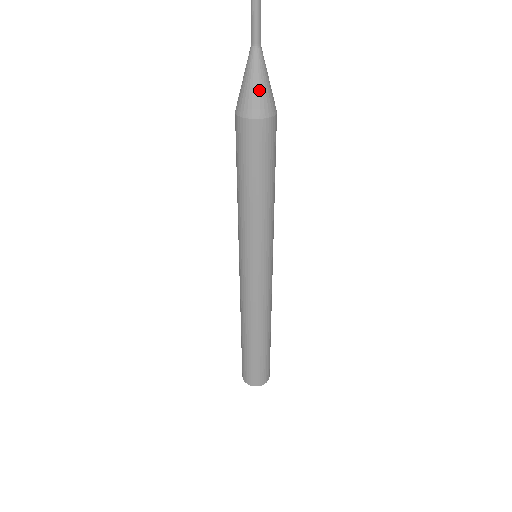
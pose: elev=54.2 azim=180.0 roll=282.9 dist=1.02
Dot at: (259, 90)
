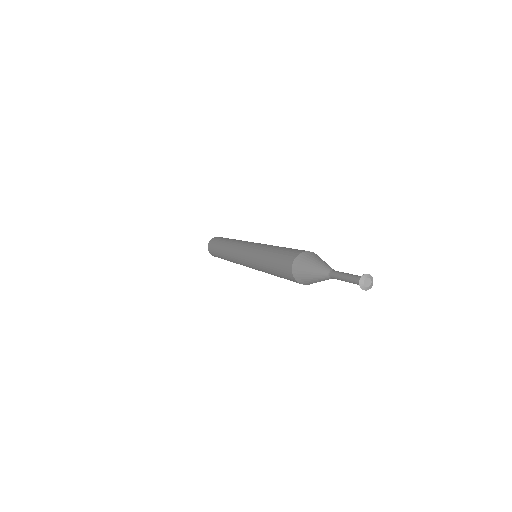
Dot at: (311, 280)
